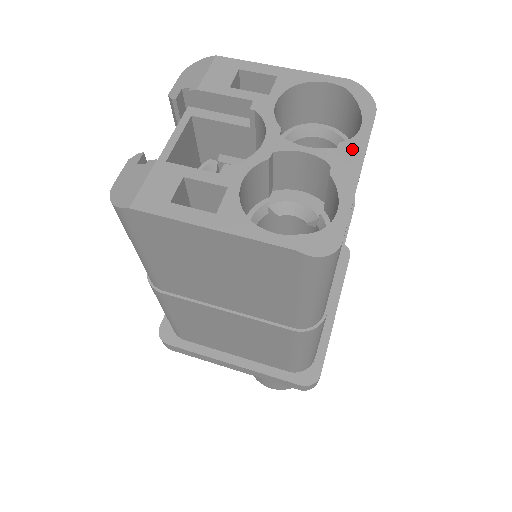
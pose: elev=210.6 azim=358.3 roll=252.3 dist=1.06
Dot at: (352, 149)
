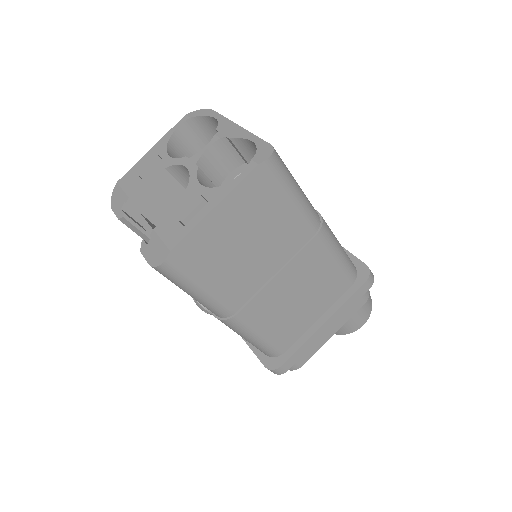
Dot at: (224, 126)
